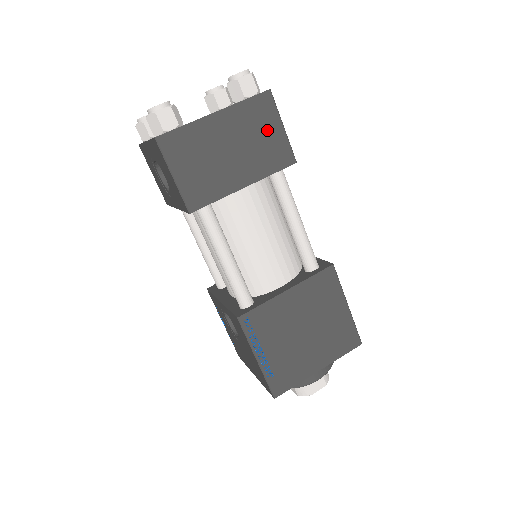
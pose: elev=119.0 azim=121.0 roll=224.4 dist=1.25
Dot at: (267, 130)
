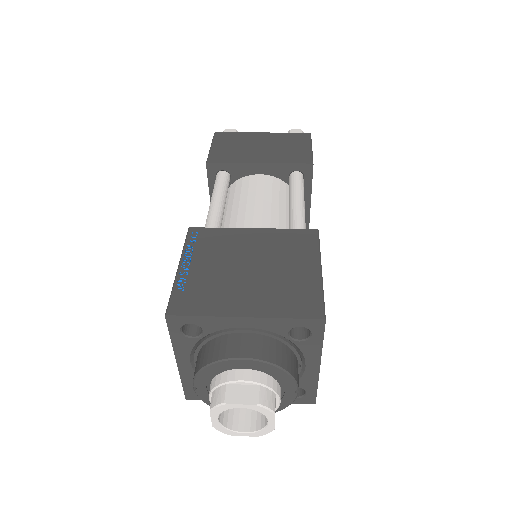
Dot at: (297, 146)
